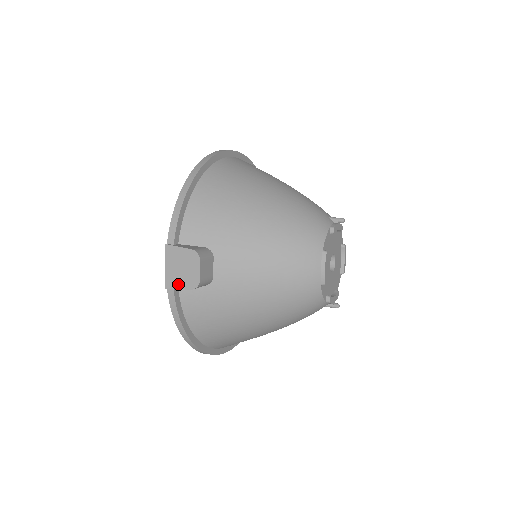
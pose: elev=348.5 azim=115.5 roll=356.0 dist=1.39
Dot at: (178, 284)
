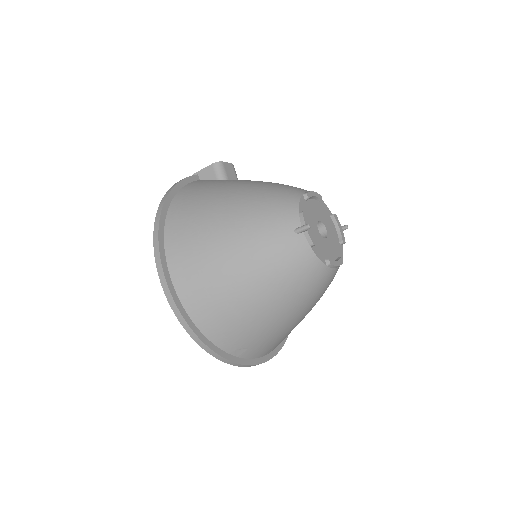
Dot at: (205, 169)
